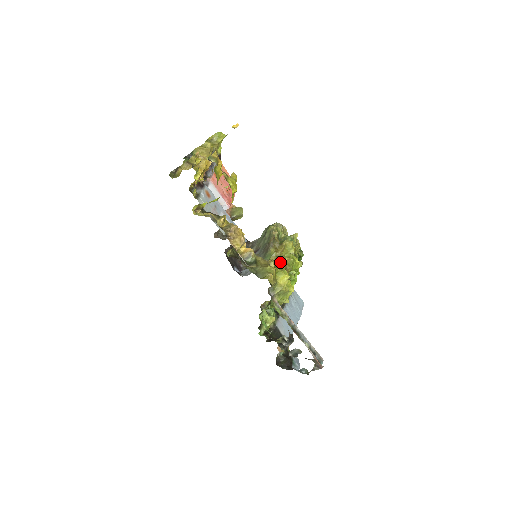
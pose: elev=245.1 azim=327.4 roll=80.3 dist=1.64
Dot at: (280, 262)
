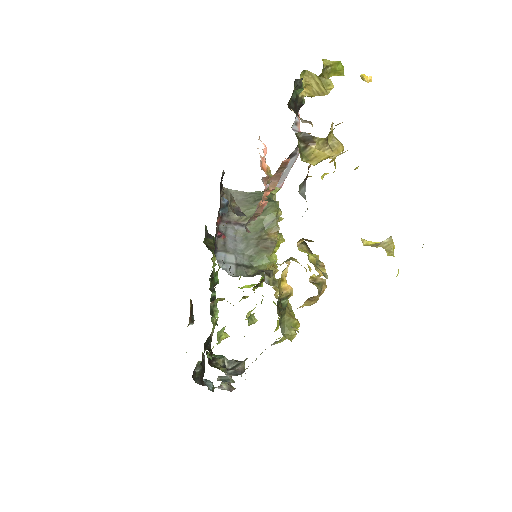
Dot at: (273, 275)
